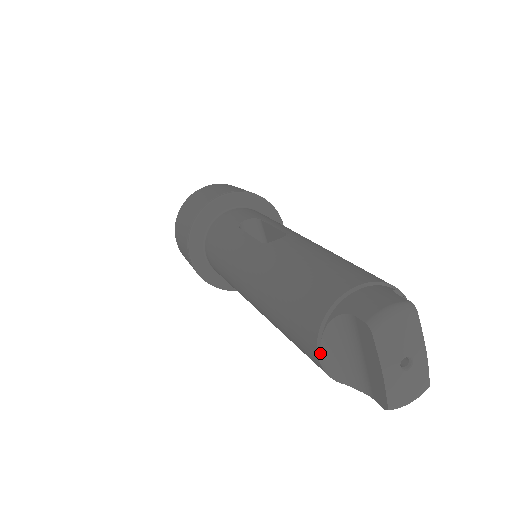
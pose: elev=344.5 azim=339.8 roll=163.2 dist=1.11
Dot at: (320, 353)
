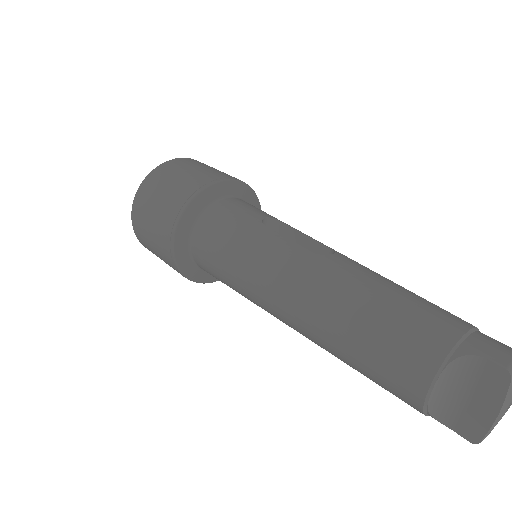
Dot at: (433, 386)
